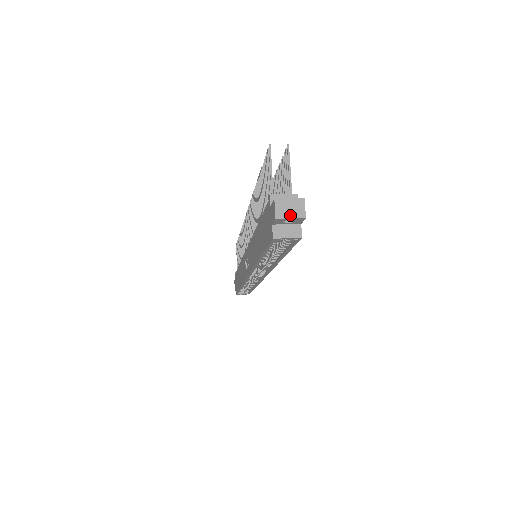
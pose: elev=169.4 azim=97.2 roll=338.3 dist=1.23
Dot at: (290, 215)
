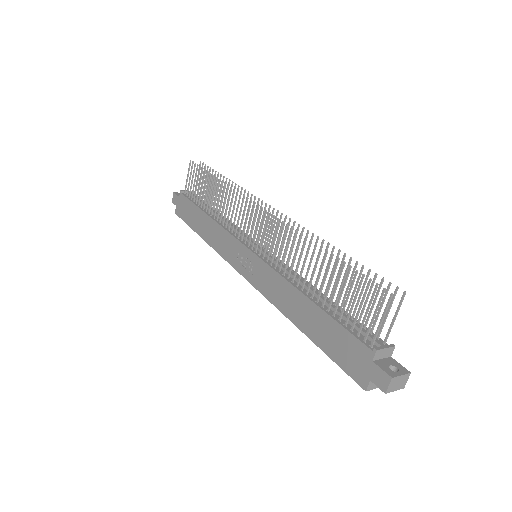
Dot at: (396, 389)
